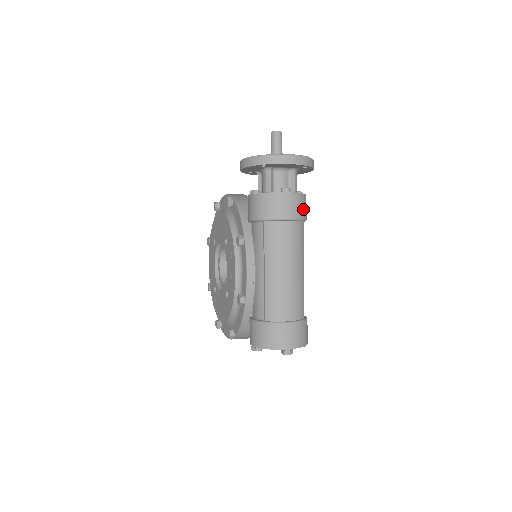
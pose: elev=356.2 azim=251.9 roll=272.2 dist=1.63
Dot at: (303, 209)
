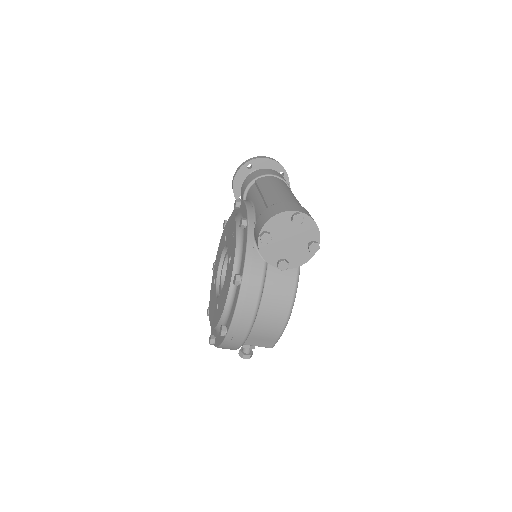
Dot at: occluded
